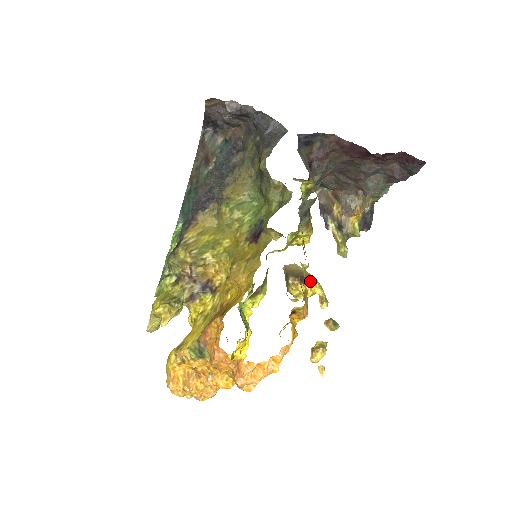
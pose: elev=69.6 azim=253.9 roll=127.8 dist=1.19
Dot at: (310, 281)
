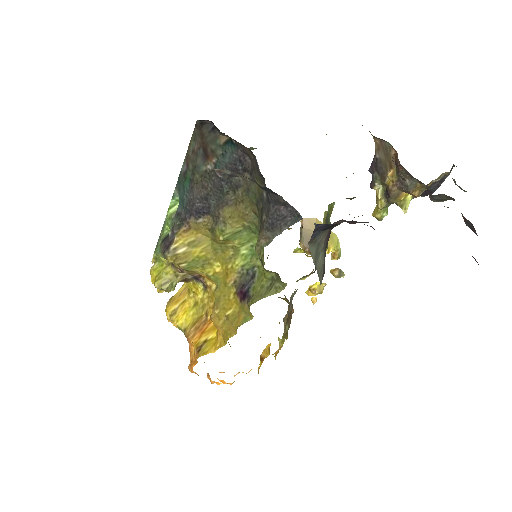
Dot at: occluded
